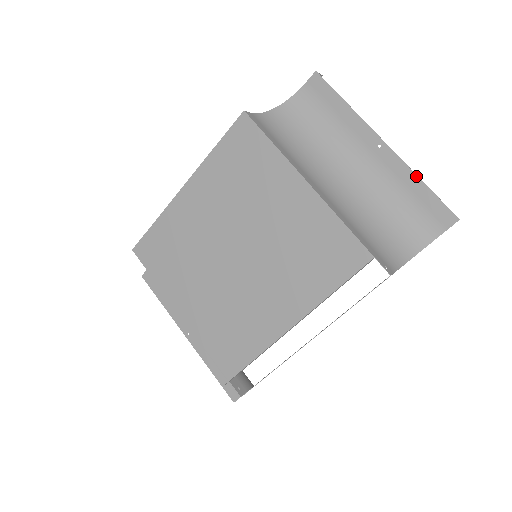
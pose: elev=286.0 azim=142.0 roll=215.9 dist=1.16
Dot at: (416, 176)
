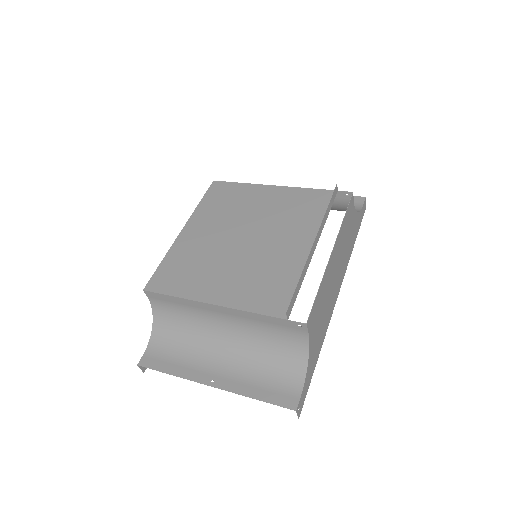
Dot at: occluded
